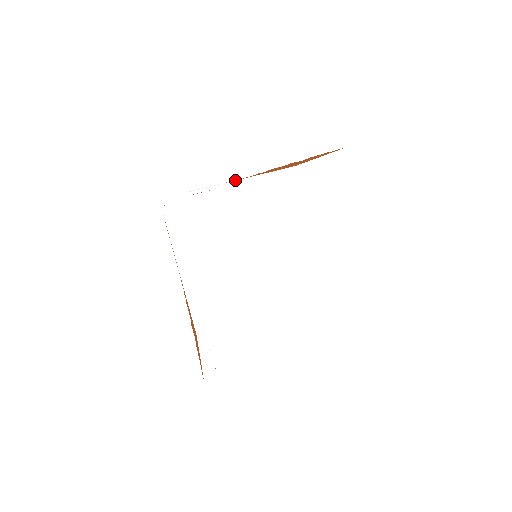
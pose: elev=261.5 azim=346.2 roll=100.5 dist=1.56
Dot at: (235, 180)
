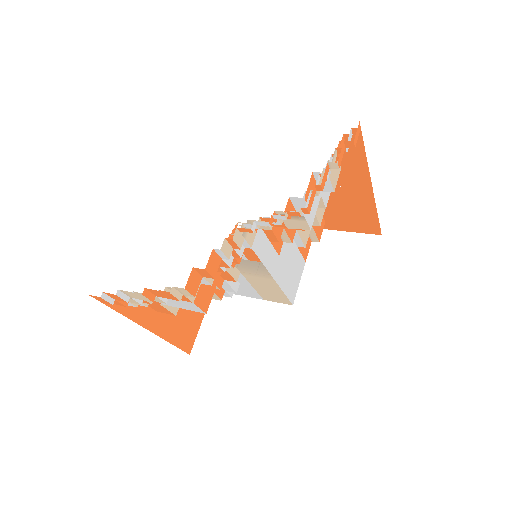
Dot at: occluded
